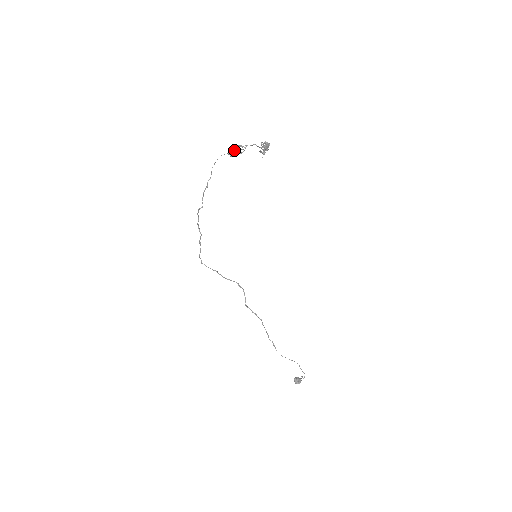
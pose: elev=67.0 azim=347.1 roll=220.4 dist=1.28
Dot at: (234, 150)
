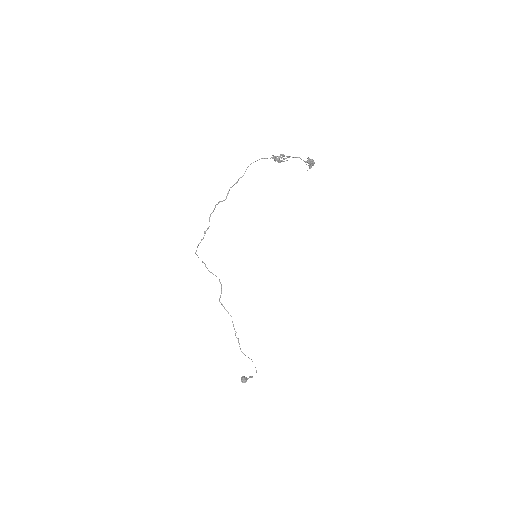
Dot at: (279, 157)
